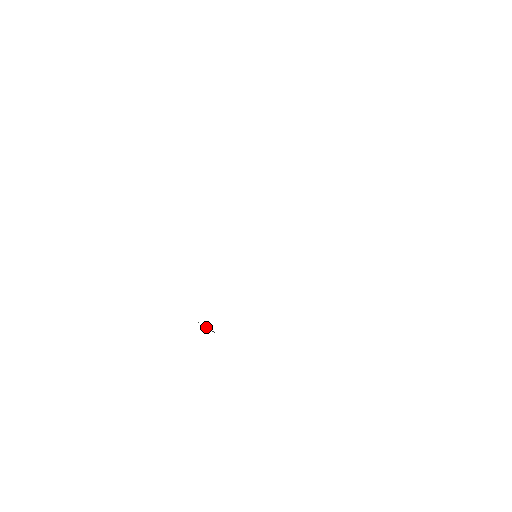
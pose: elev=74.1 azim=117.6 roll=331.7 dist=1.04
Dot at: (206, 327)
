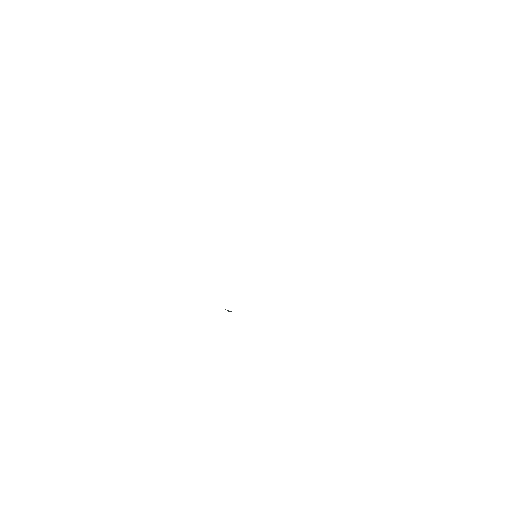
Dot at: (228, 310)
